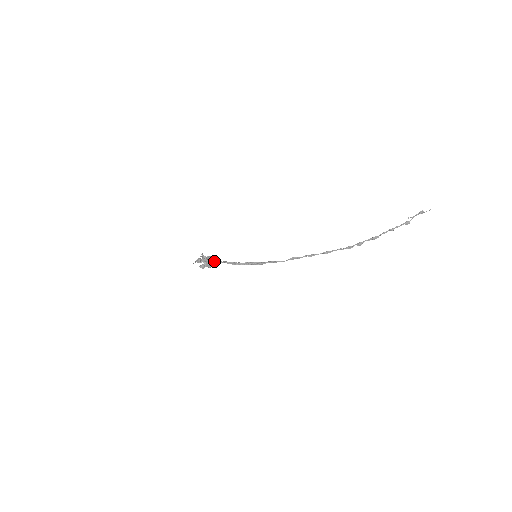
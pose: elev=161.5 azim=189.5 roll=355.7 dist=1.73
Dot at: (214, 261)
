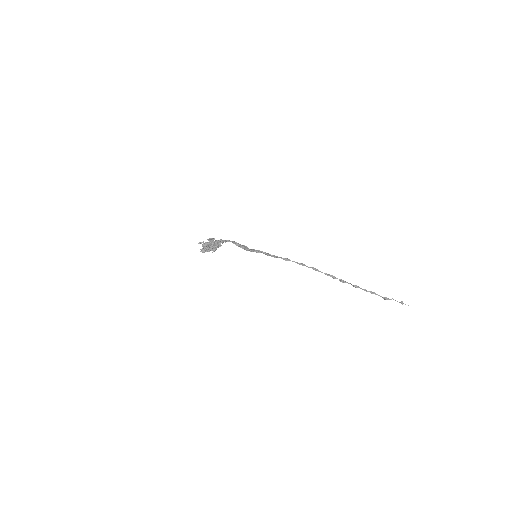
Dot at: occluded
